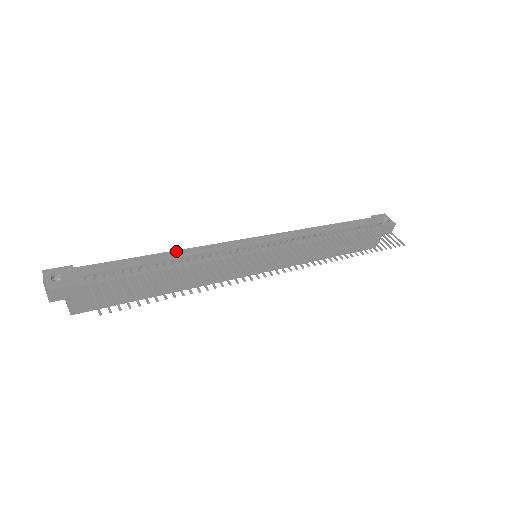
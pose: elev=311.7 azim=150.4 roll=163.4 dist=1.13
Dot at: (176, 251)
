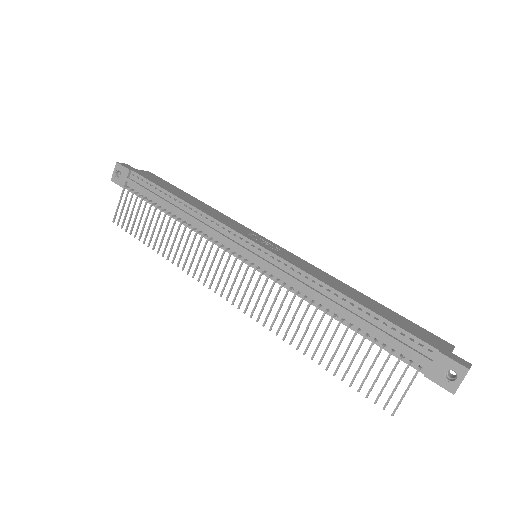
Dot at: (189, 205)
